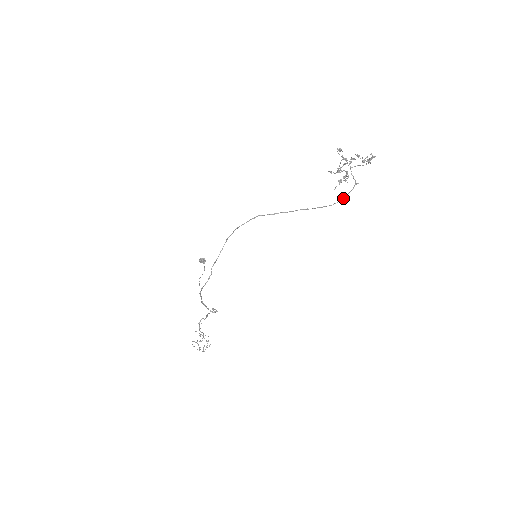
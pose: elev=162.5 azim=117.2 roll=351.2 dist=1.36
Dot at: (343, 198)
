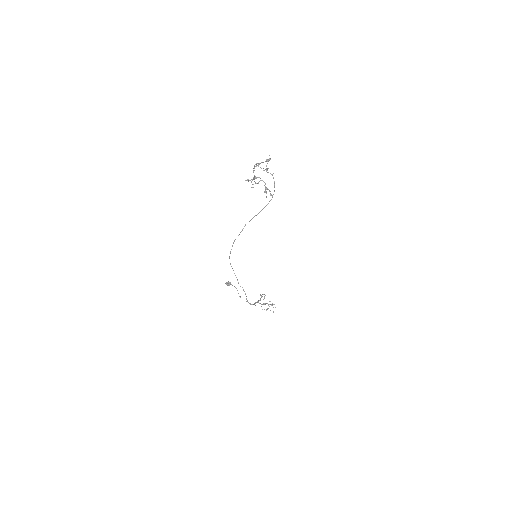
Dot at: (274, 191)
